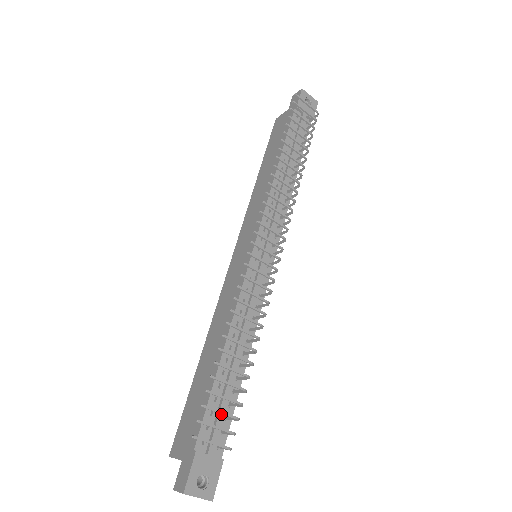
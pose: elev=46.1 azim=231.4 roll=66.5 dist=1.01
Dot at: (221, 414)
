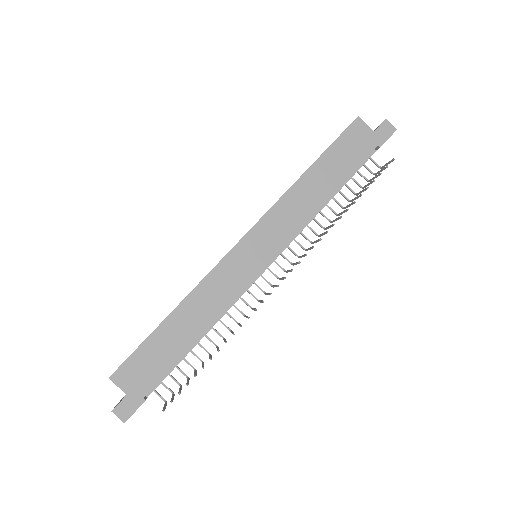
Dot at: (169, 374)
